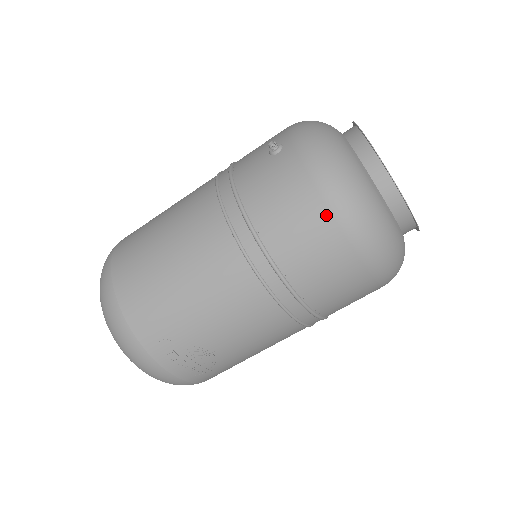
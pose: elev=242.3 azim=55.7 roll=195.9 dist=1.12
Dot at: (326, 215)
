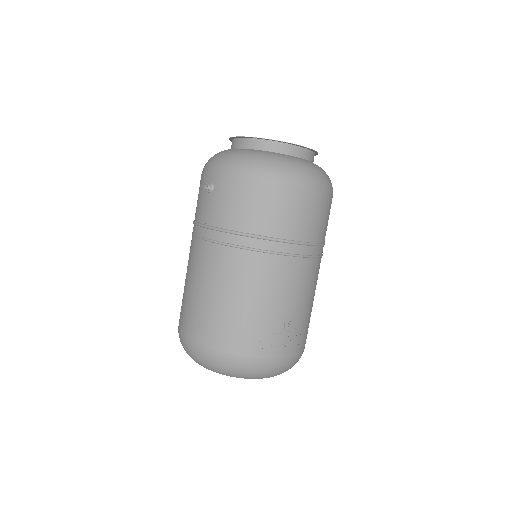
Dot at: (270, 188)
